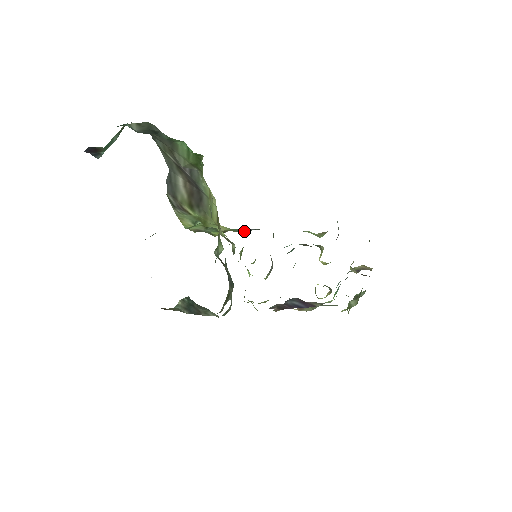
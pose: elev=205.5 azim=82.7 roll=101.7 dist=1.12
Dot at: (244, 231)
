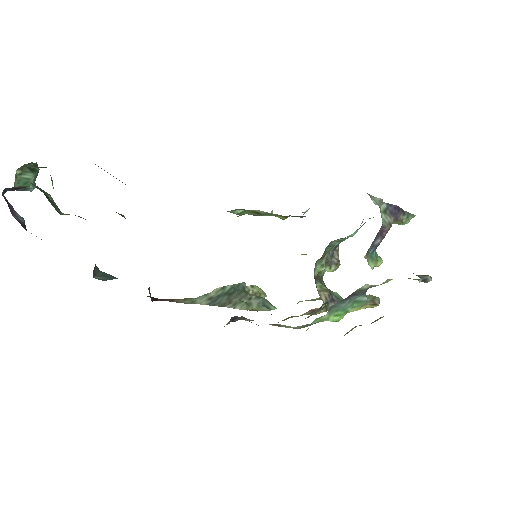
Dot at: occluded
